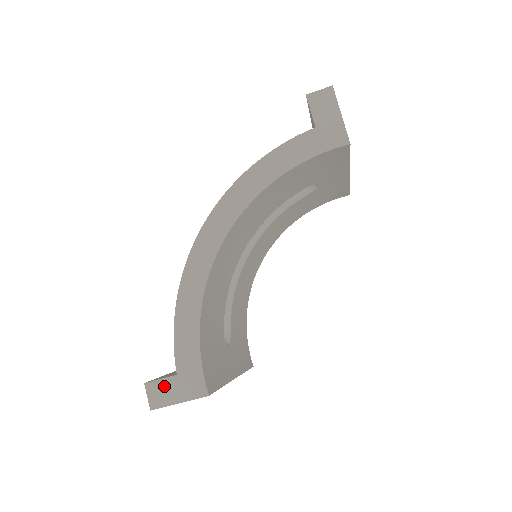
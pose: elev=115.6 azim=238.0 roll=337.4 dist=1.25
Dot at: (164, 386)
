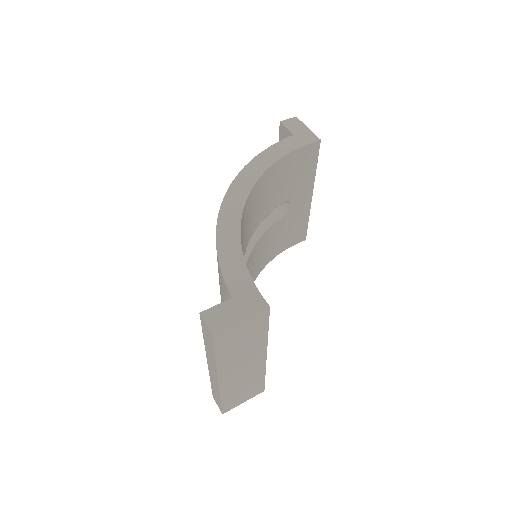
Dot at: (222, 310)
